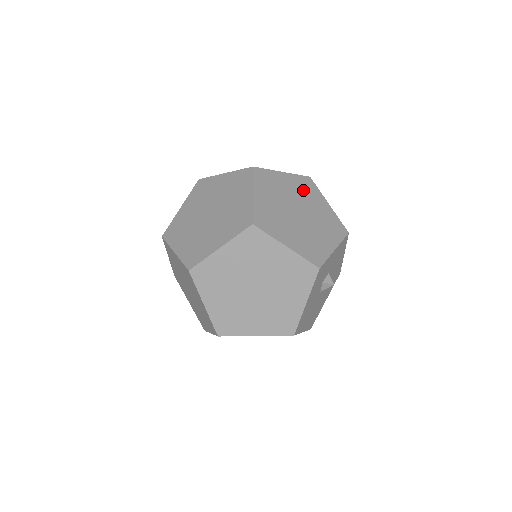
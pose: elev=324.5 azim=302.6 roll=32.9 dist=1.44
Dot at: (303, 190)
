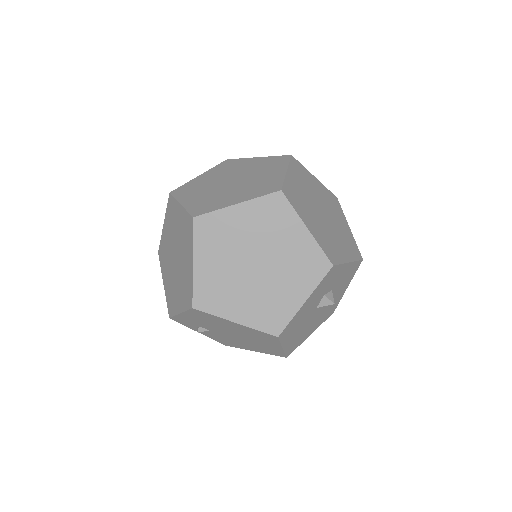
Dot at: (330, 201)
